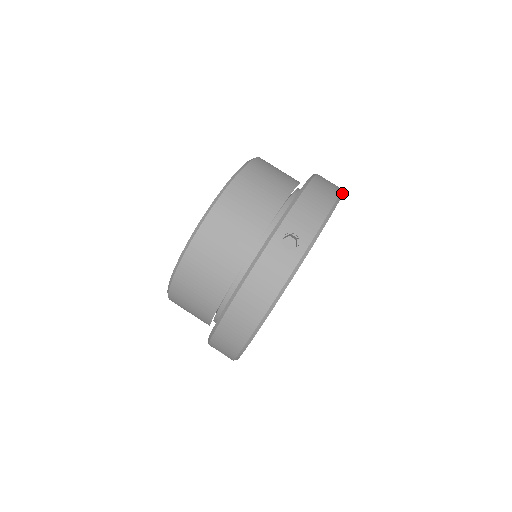
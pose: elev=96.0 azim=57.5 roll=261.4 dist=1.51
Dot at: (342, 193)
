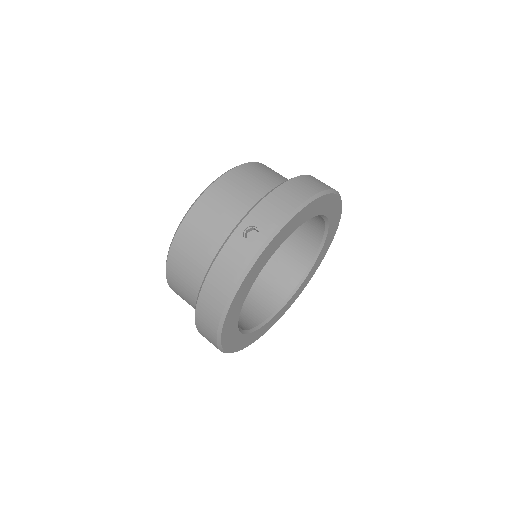
Dot at: (328, 192)
